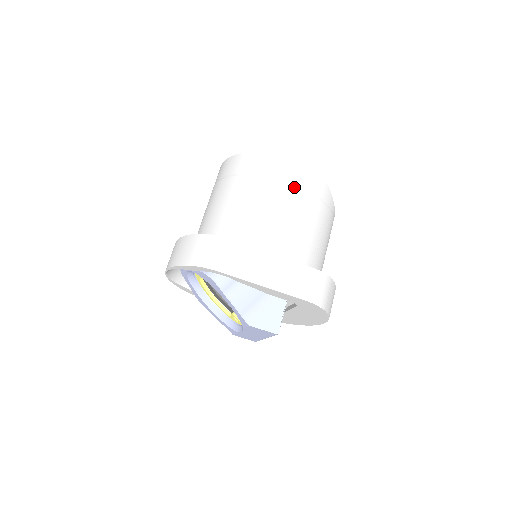
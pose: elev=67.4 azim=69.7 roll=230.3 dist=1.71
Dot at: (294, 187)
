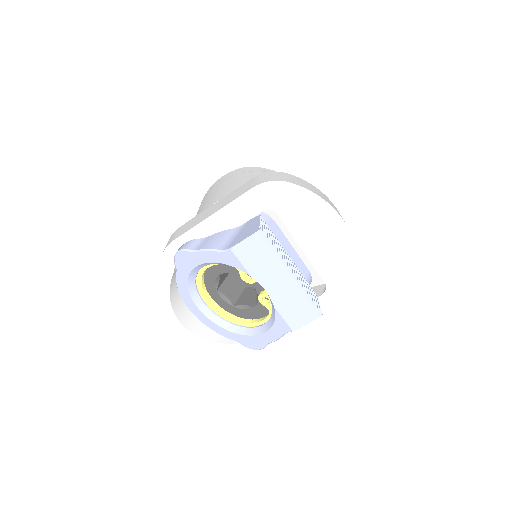
Dot at: (224, 181)
